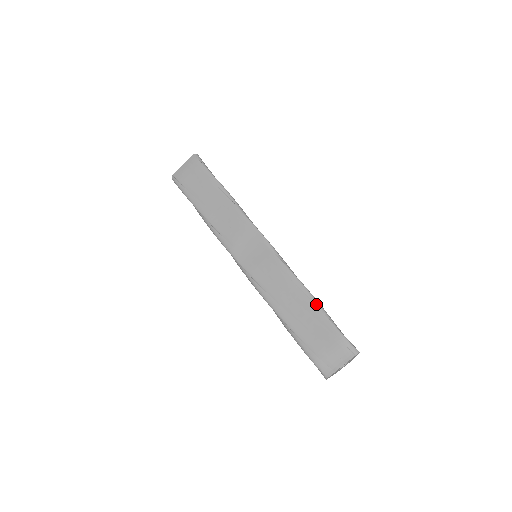
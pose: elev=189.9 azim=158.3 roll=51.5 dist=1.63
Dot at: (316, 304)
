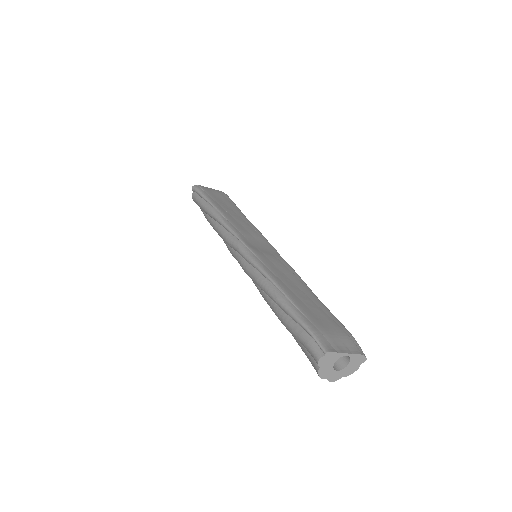
Dot at: (322, 303)
